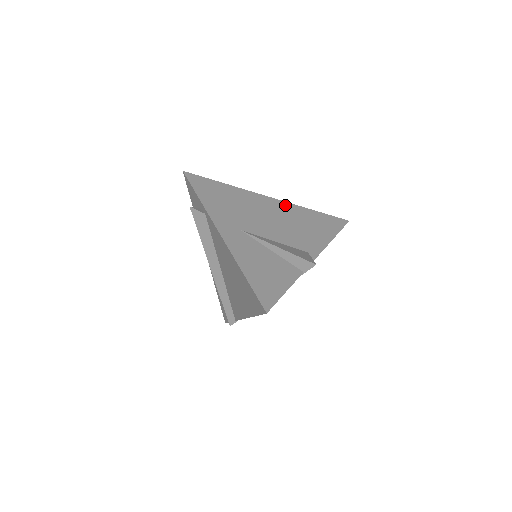
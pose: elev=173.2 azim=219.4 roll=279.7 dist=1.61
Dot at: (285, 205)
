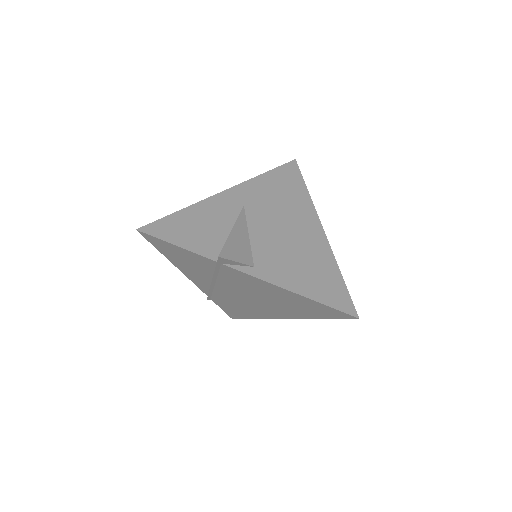
Dot at: (322, 243)
